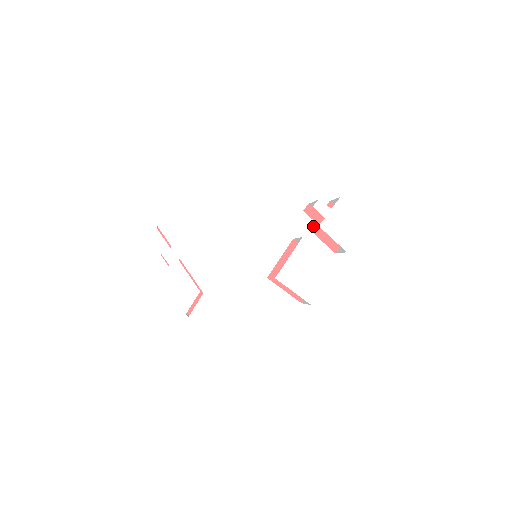
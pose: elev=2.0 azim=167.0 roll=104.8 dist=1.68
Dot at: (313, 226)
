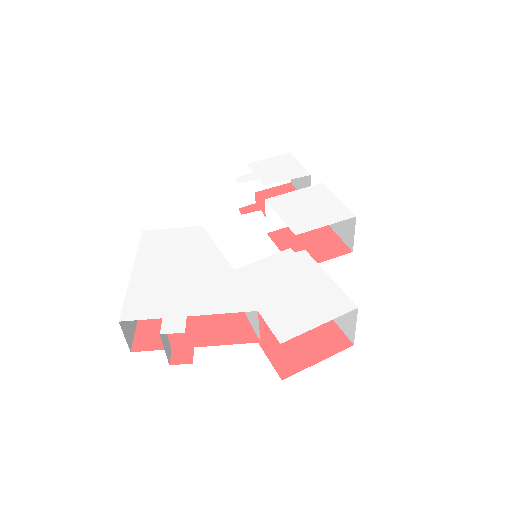
Dot at: occluded
